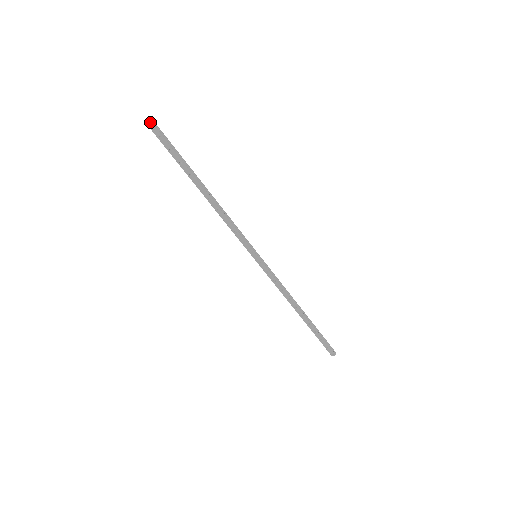
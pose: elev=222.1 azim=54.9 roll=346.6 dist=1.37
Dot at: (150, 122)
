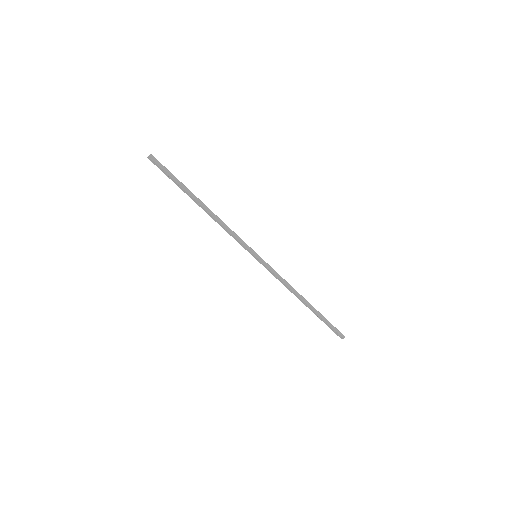
Dot at: (149, 158)
